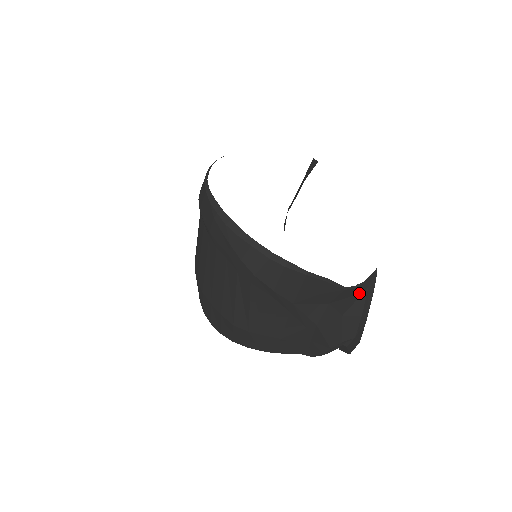
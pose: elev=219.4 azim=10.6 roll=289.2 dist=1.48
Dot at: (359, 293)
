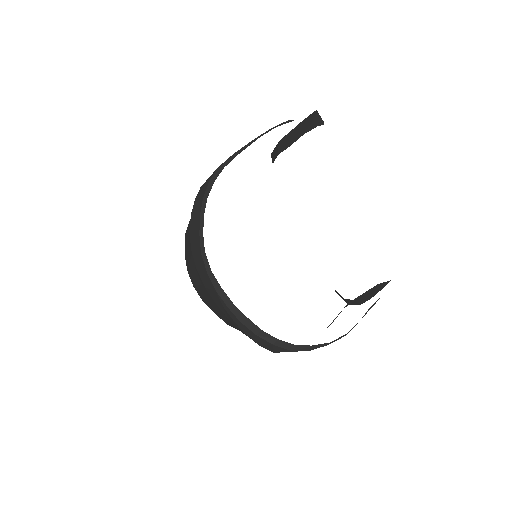
Dot at: occluded
